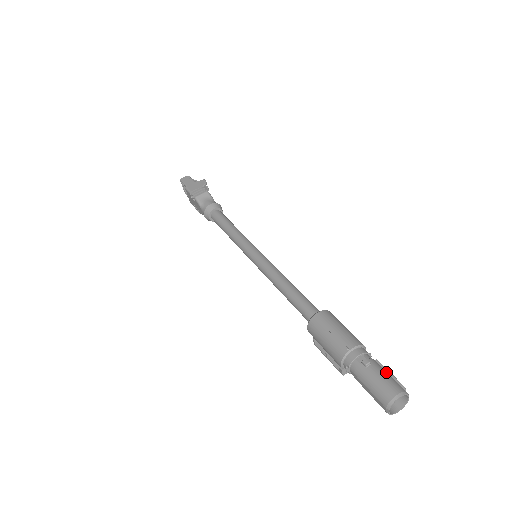
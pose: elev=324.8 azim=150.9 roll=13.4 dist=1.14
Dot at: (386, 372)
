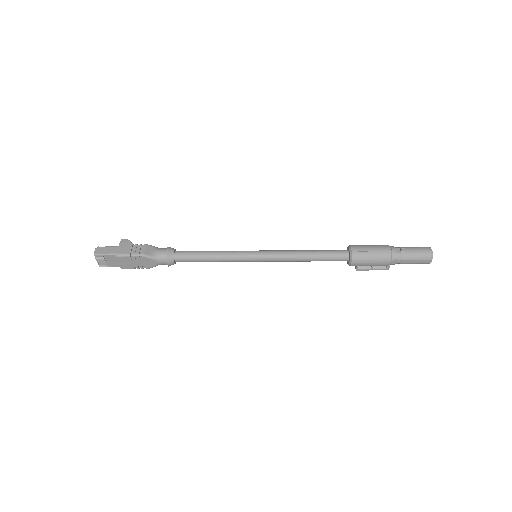
Dot at: (411, 247)
